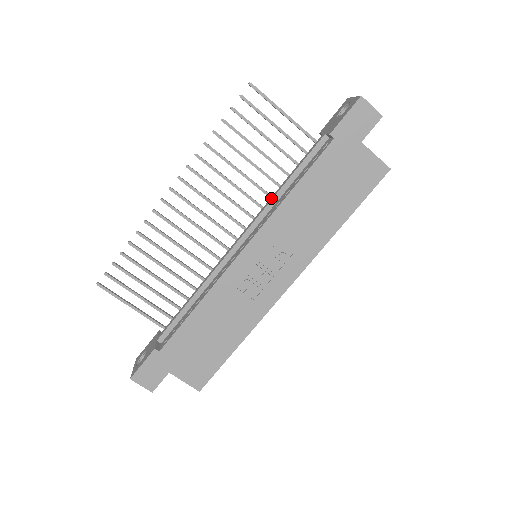
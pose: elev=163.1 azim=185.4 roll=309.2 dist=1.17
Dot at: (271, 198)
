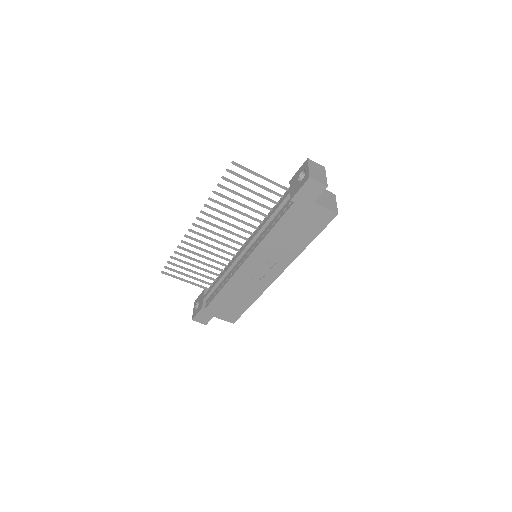
Dot at: (259, 228)
